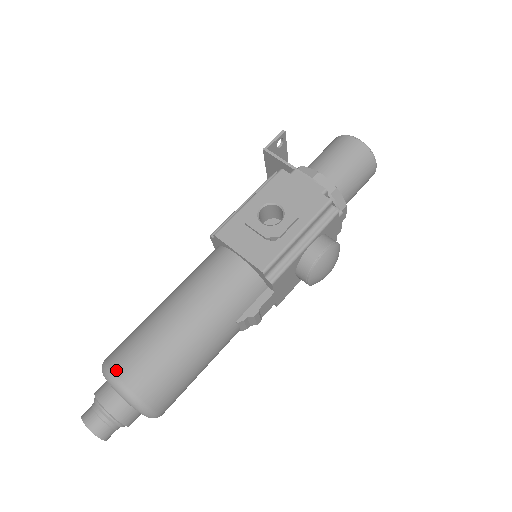
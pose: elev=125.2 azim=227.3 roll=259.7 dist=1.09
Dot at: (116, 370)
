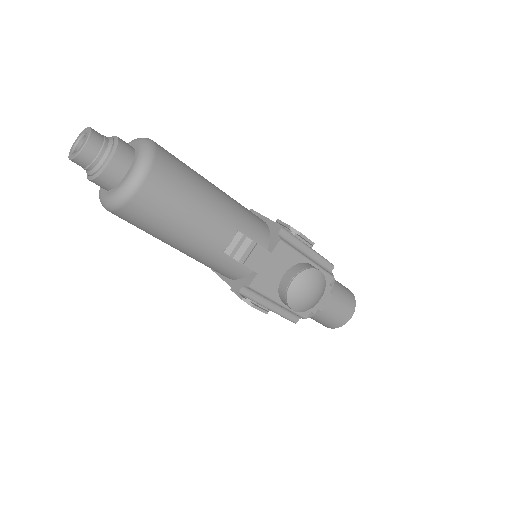
Dot at: occluded
